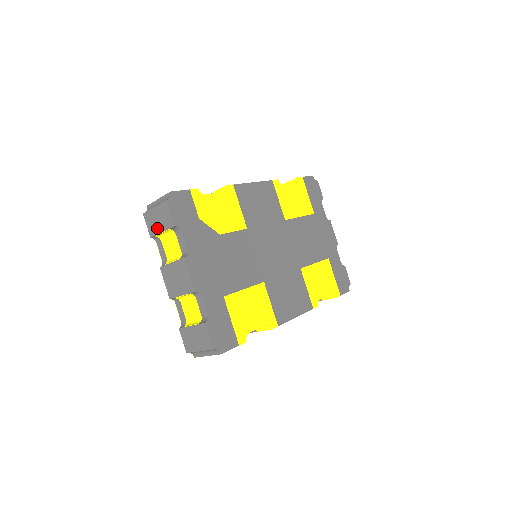
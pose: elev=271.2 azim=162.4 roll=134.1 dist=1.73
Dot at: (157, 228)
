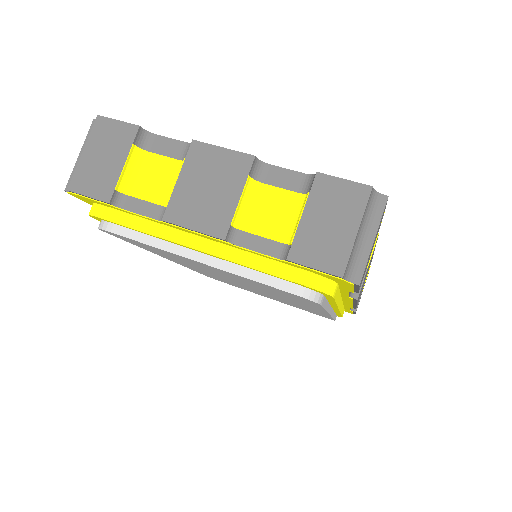
Dot at: (110, 171)
